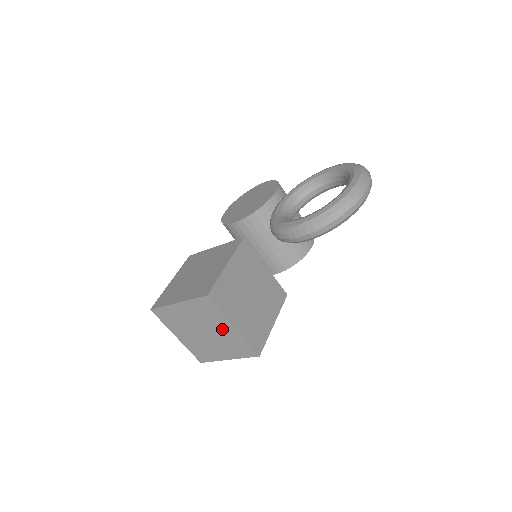
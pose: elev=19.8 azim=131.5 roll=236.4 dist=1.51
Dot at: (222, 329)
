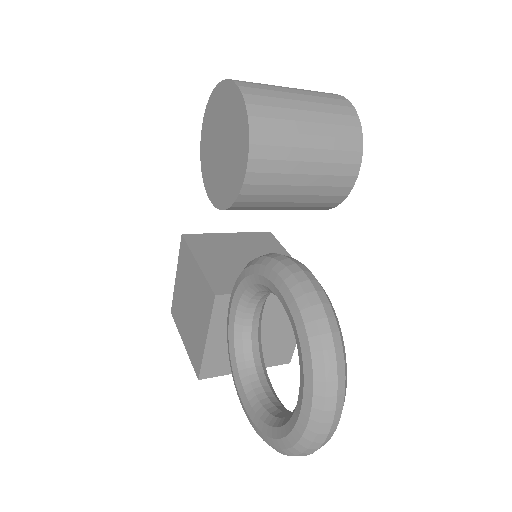
Dot at: occluded
